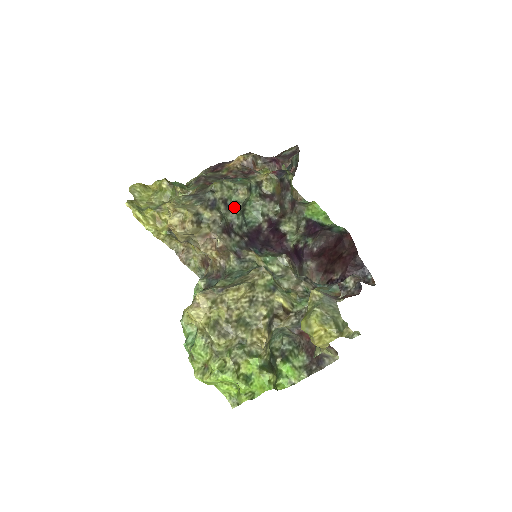
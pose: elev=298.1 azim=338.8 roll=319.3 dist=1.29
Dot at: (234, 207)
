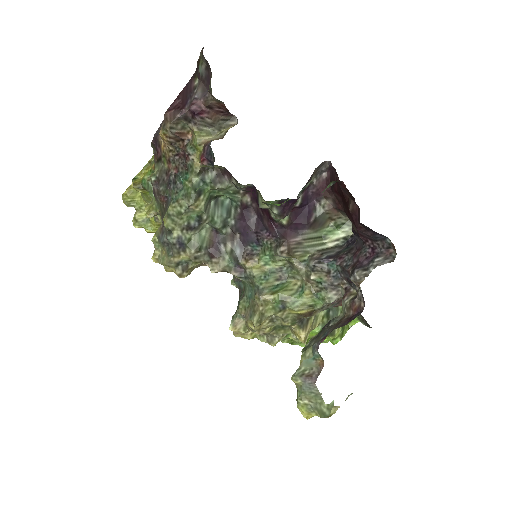
Dot at: (201, 222)
